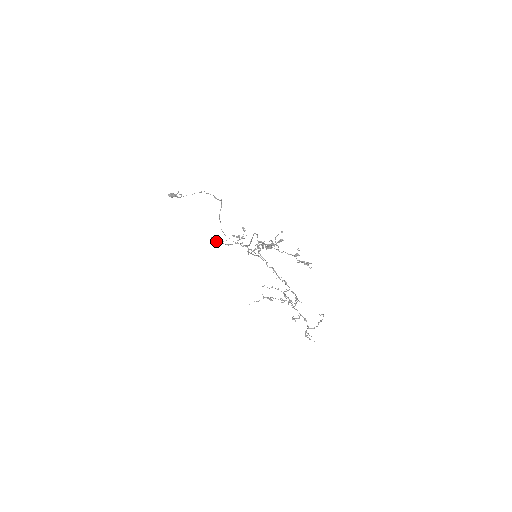
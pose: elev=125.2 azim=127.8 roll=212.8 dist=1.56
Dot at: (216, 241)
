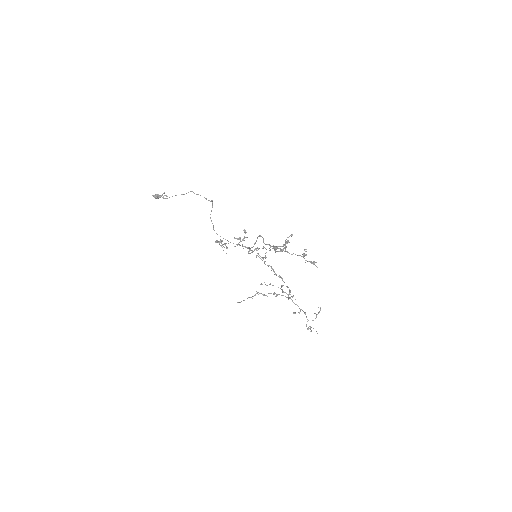
Dot at: (221, 245)
